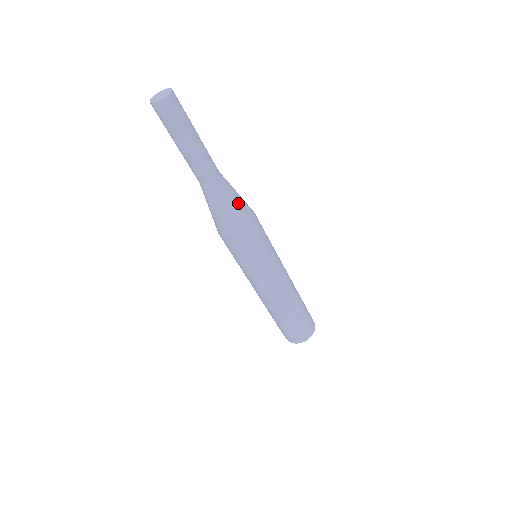
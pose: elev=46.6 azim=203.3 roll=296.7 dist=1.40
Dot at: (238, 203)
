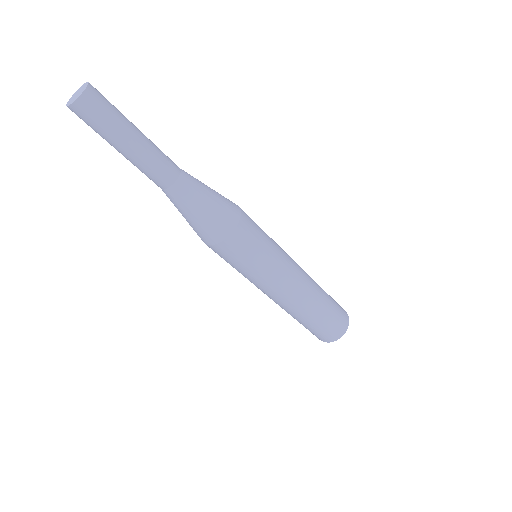
Dot at: (205, 213)
